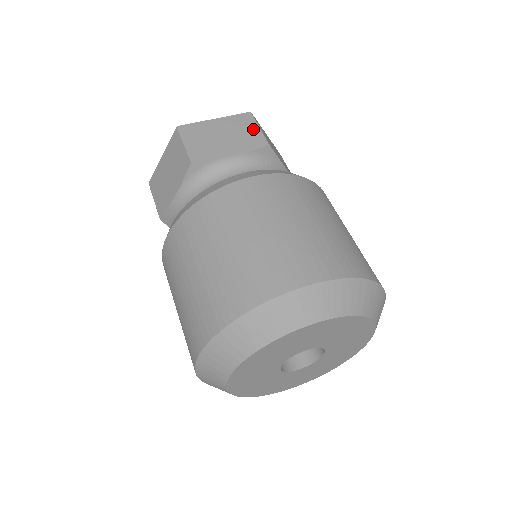
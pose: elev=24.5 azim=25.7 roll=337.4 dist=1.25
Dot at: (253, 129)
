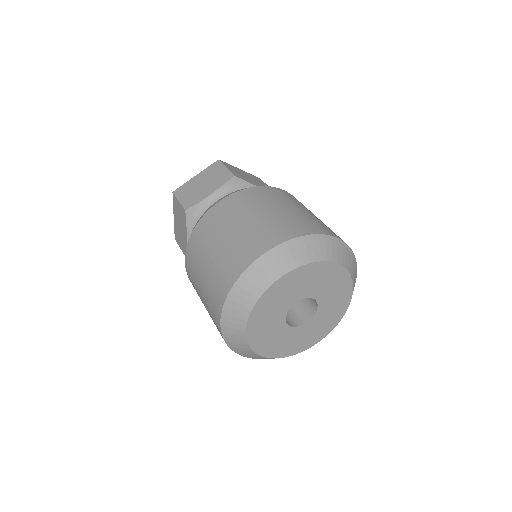
Dot at: (265, 184)
